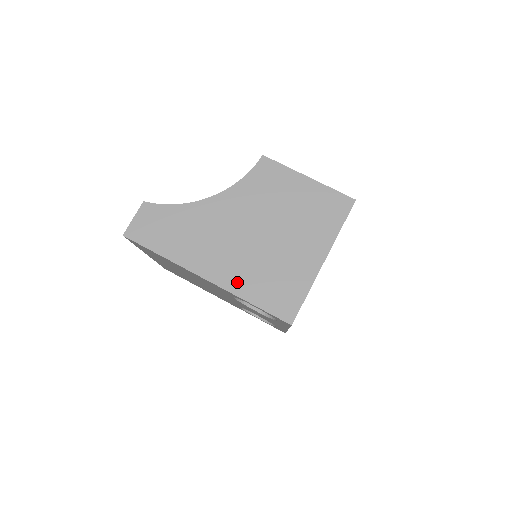
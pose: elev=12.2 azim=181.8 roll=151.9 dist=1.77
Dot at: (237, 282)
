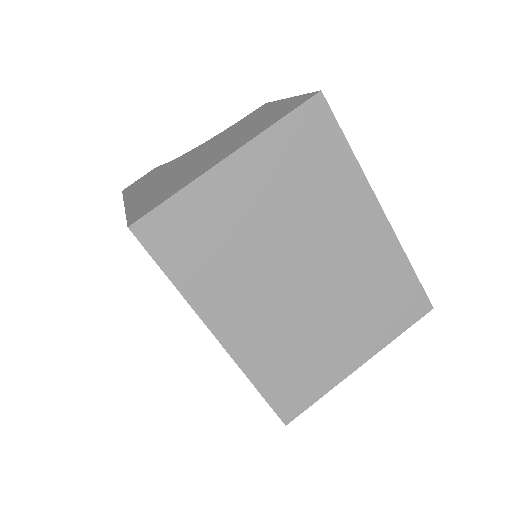
Dot at: (139, 200)
